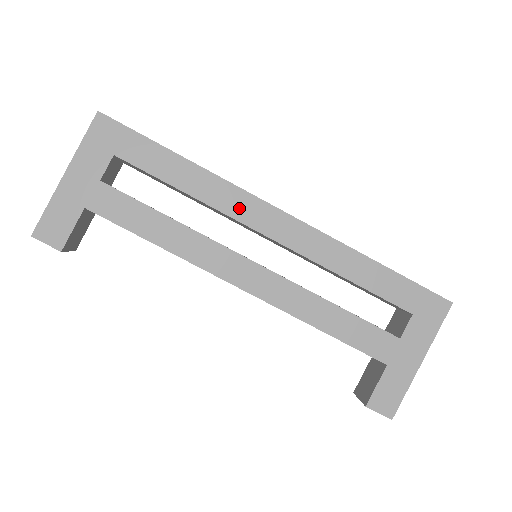
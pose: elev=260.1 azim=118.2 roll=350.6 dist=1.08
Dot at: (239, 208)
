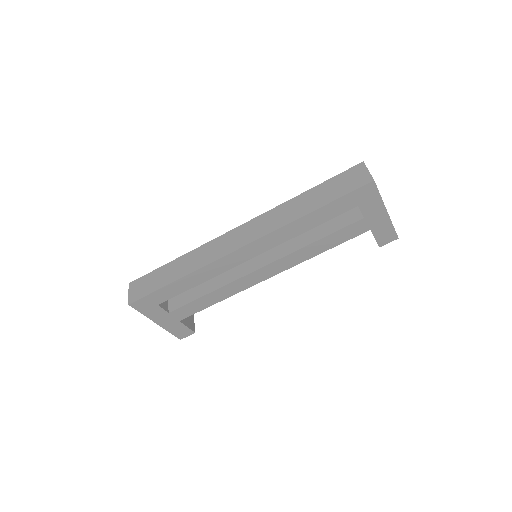
Dot at: (225, 266)
